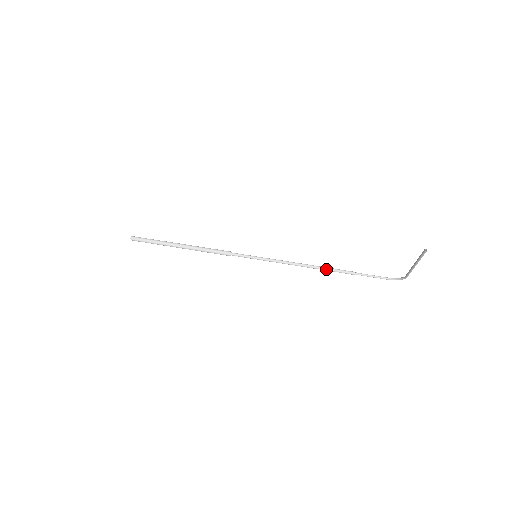
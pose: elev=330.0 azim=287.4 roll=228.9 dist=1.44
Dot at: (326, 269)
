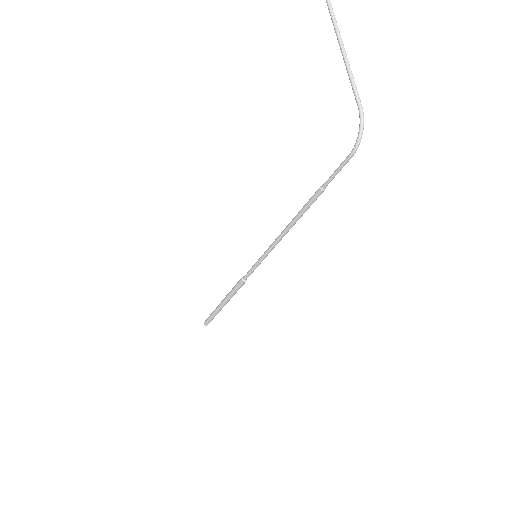
Dot at: (299, 212)
